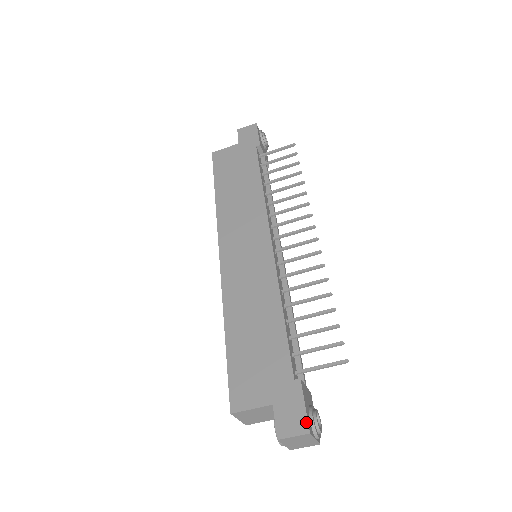
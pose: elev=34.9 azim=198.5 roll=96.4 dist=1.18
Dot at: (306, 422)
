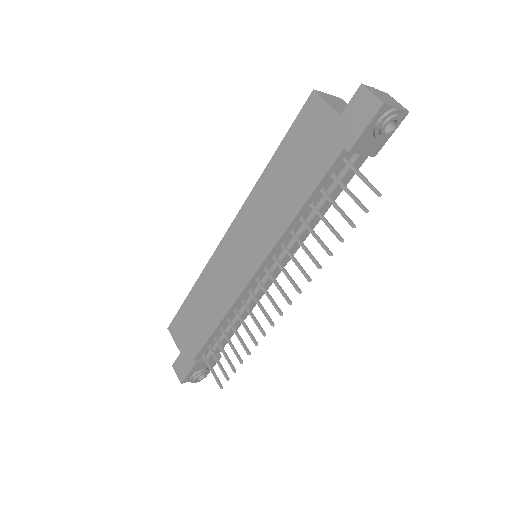
Dot at: (183, 379)
